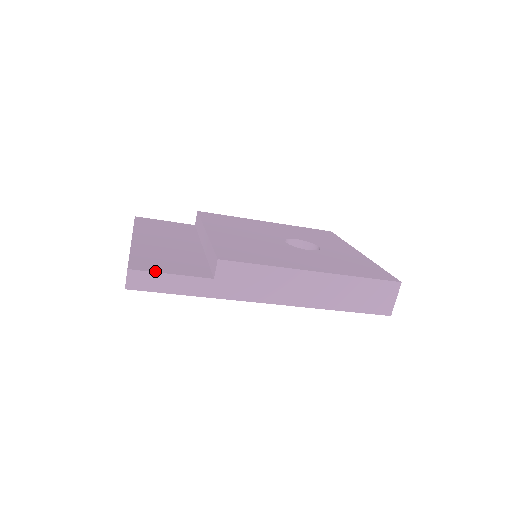
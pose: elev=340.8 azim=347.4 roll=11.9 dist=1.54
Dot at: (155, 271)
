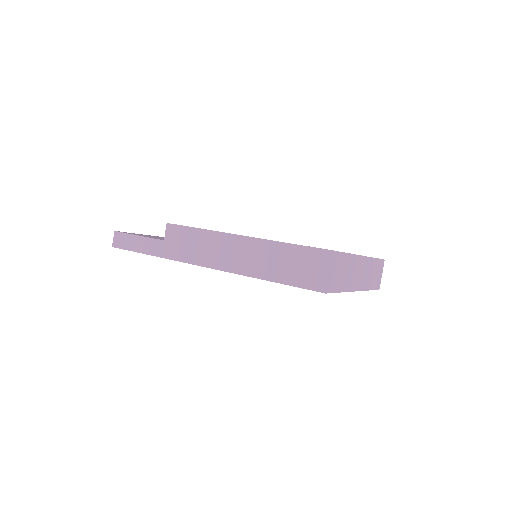
Dot at: occluded
